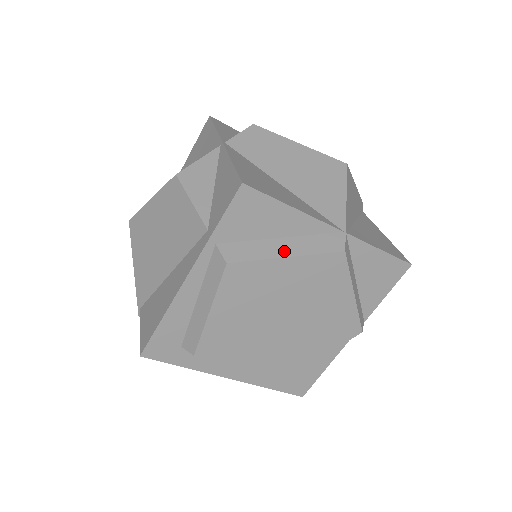
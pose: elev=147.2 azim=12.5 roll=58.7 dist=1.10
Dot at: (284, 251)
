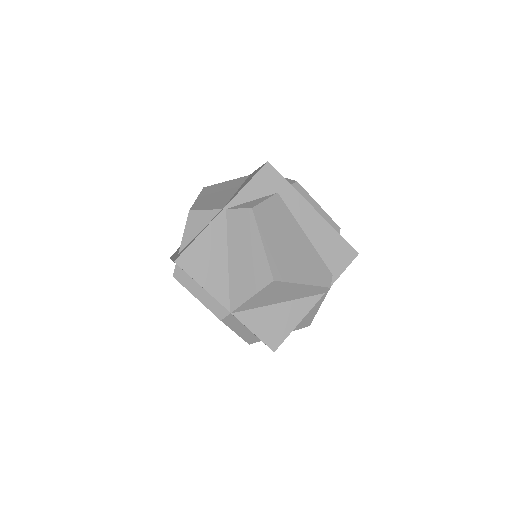
Dot at: (197, 294)
